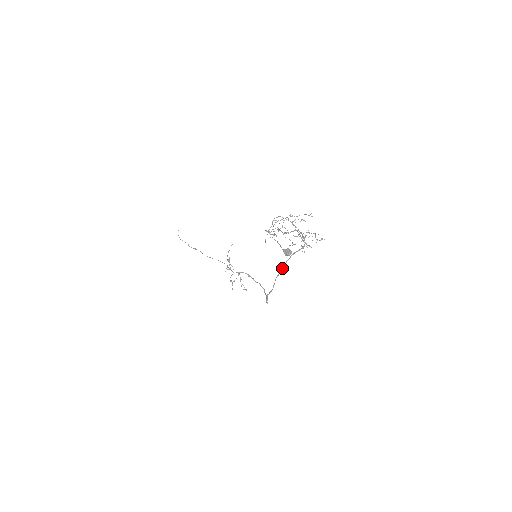
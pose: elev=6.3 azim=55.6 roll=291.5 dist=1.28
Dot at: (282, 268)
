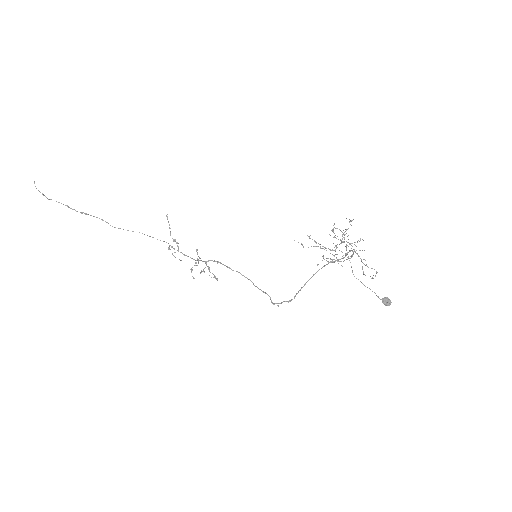
Dot at: occluded
